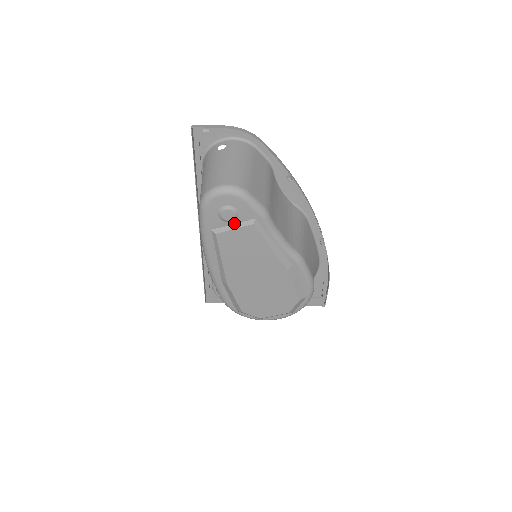
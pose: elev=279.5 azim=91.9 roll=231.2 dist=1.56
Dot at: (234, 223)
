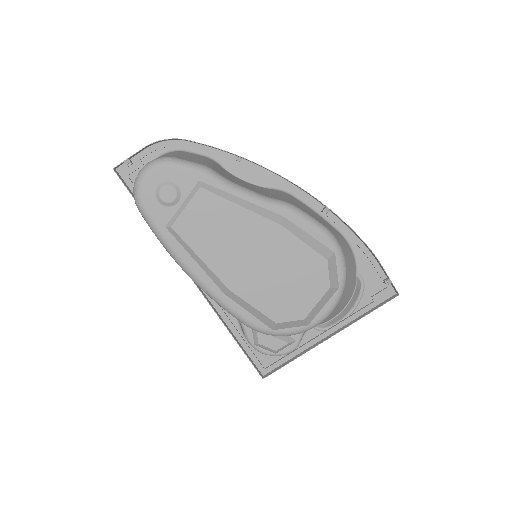
Dot at: (182, 202)
